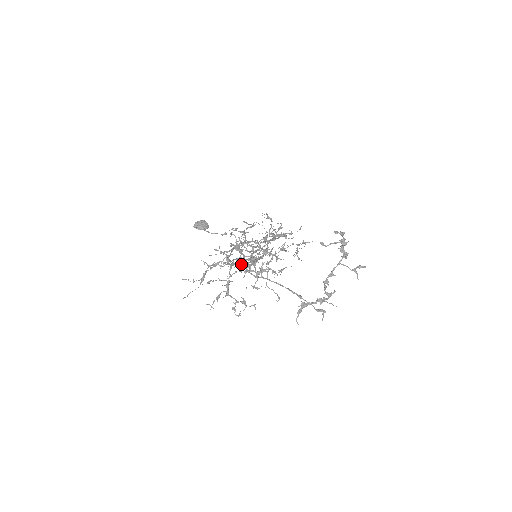
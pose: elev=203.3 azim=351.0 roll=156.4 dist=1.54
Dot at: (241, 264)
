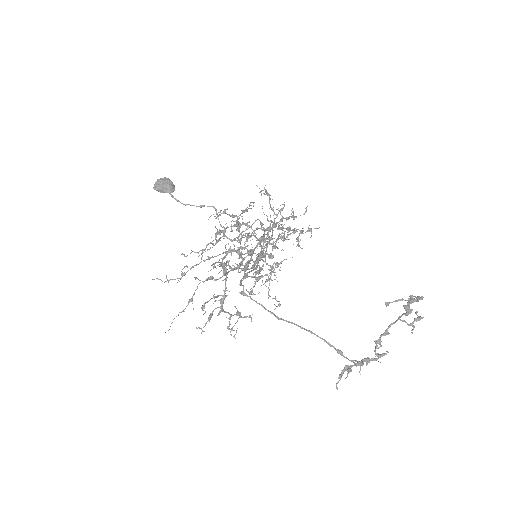
Dot at: occluded
